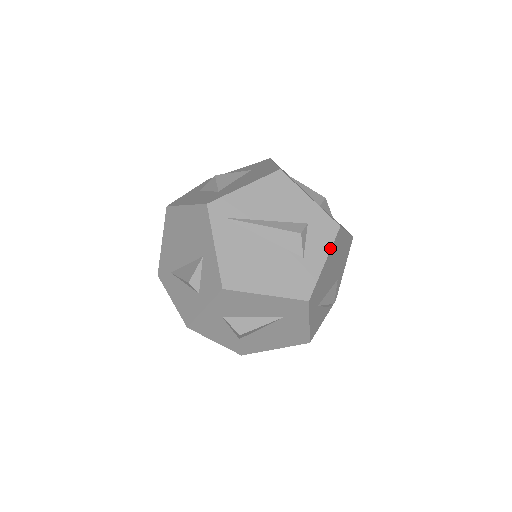
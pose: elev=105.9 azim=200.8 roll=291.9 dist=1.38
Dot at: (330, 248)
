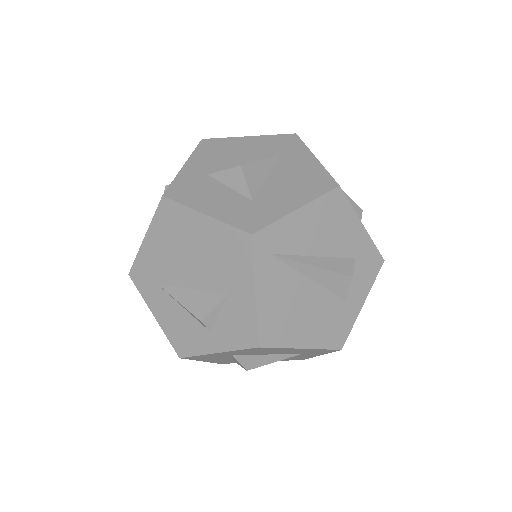
Dot at: (371, 287)
